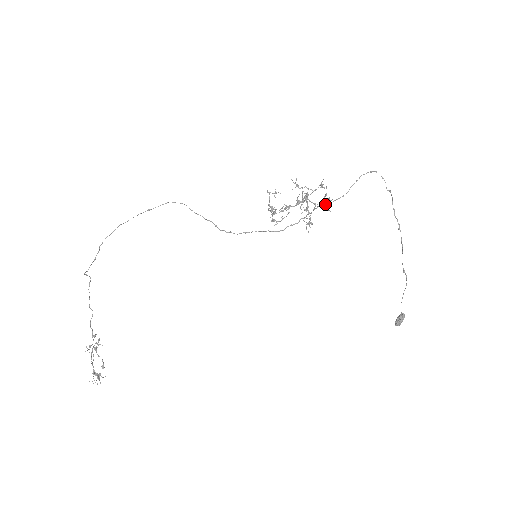
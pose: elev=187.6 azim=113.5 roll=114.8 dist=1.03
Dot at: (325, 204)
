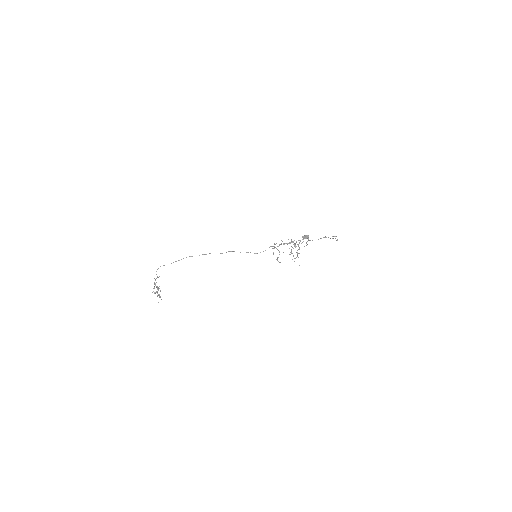
Dot at: (302, 237)
